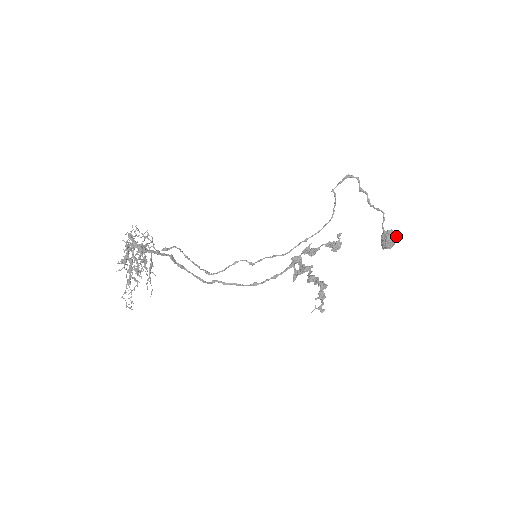
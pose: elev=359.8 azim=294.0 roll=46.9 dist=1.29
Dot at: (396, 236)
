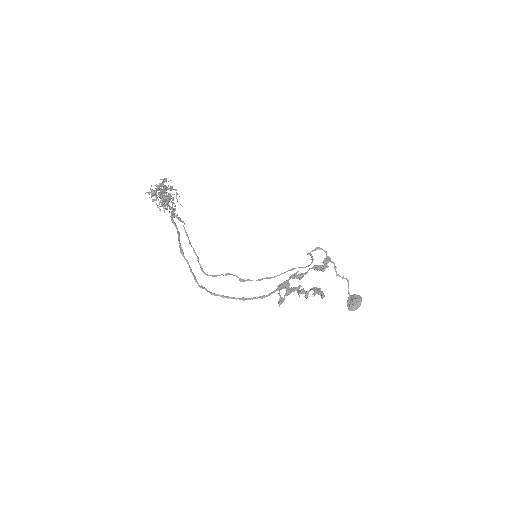
Dot at: (361, 298)
